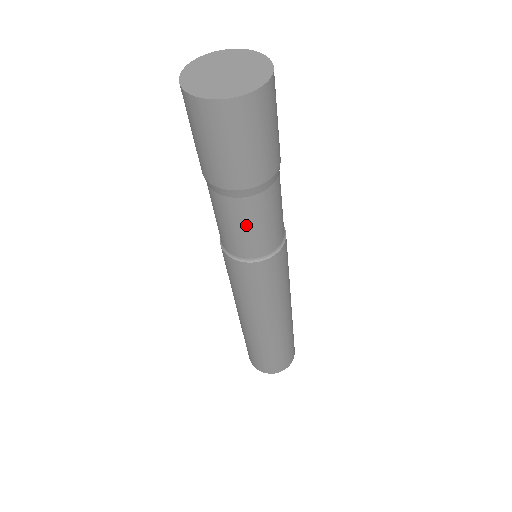
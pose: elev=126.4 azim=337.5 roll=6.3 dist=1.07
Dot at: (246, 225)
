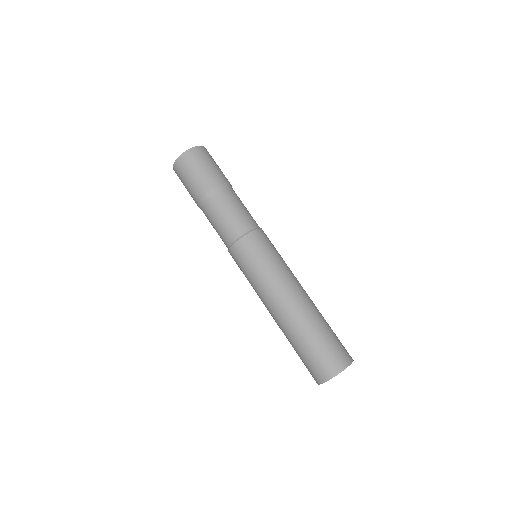
Dot at: (217, 219)
